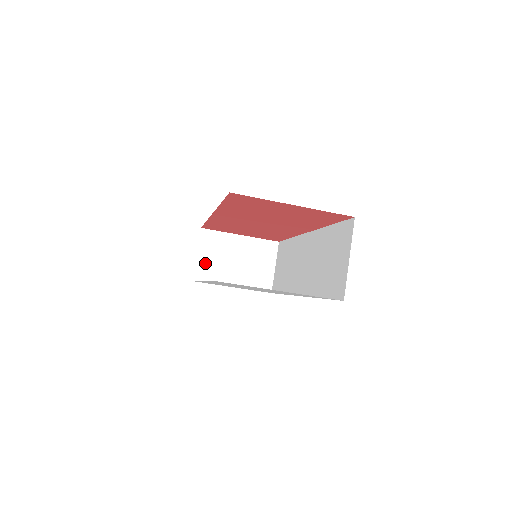
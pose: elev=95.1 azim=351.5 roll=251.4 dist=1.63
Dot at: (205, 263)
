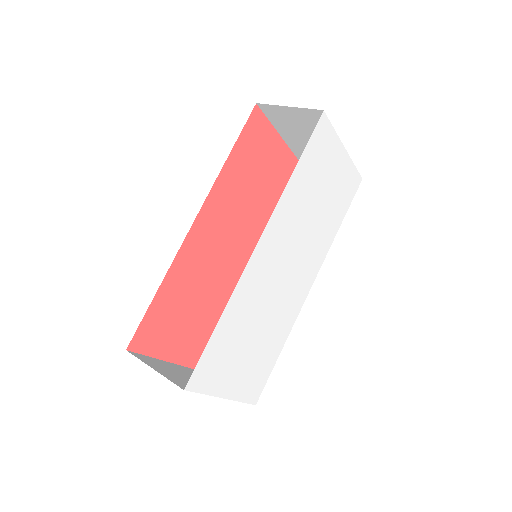
Dot at: (171, 377)
